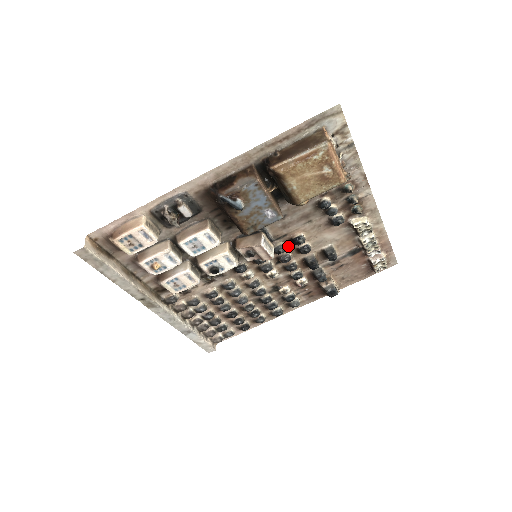
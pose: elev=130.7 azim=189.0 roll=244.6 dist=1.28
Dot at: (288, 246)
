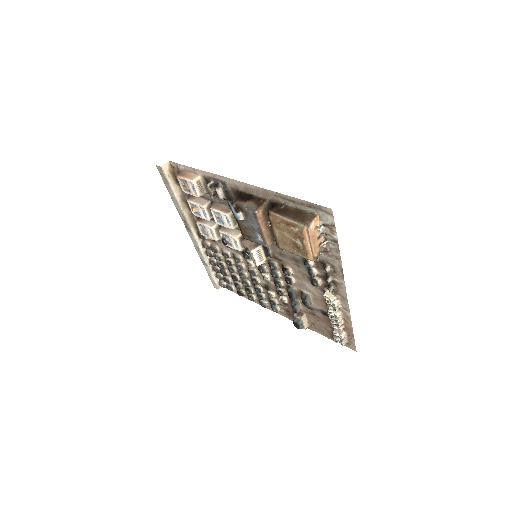
Dot at: (281, 268)
